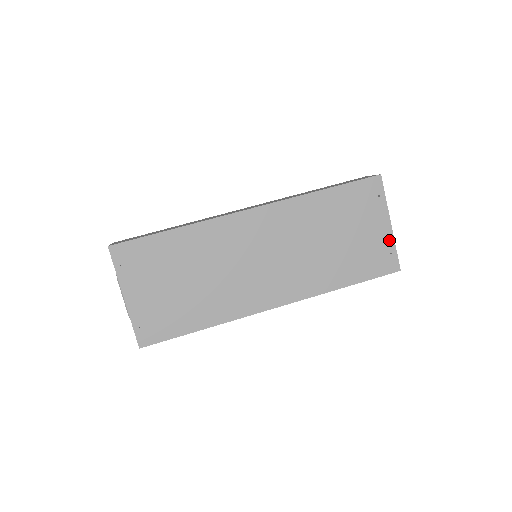
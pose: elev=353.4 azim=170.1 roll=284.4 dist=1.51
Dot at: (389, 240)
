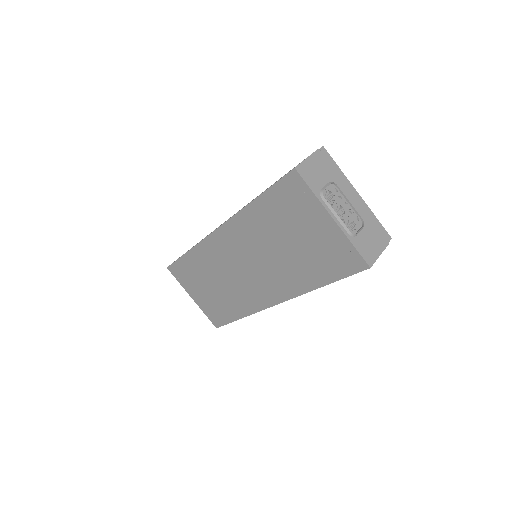
Dot at: (340, 237)
